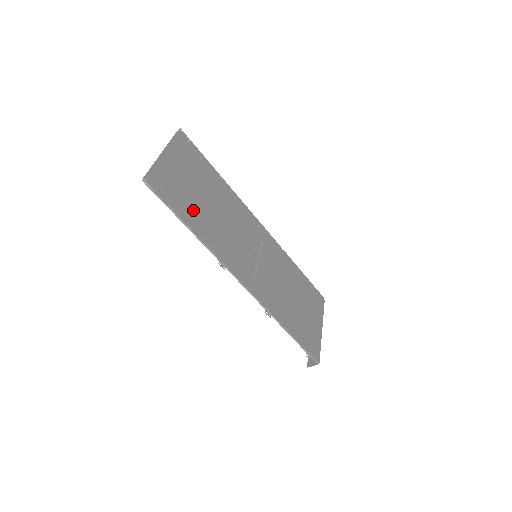
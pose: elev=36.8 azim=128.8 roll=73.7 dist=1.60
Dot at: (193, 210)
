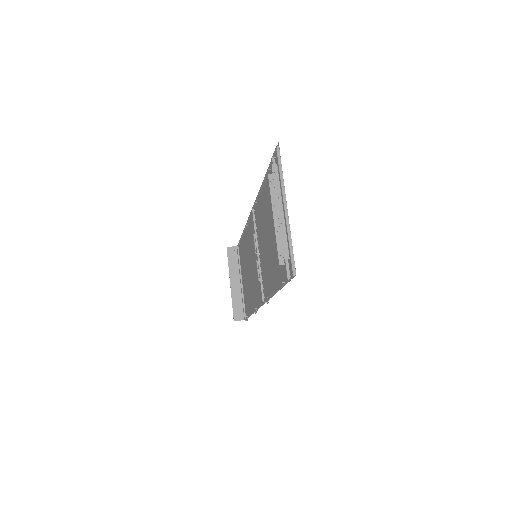
Dot at: (277, 262)
